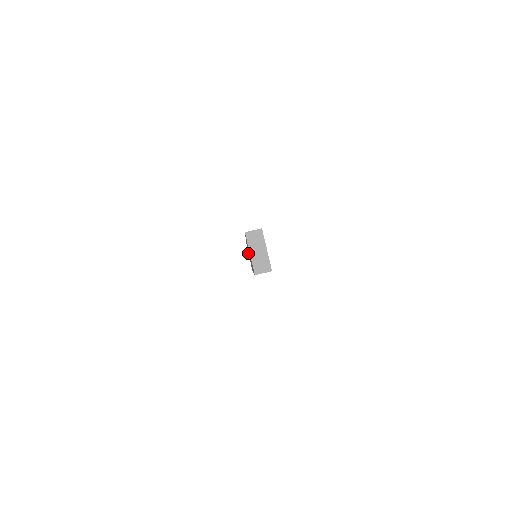
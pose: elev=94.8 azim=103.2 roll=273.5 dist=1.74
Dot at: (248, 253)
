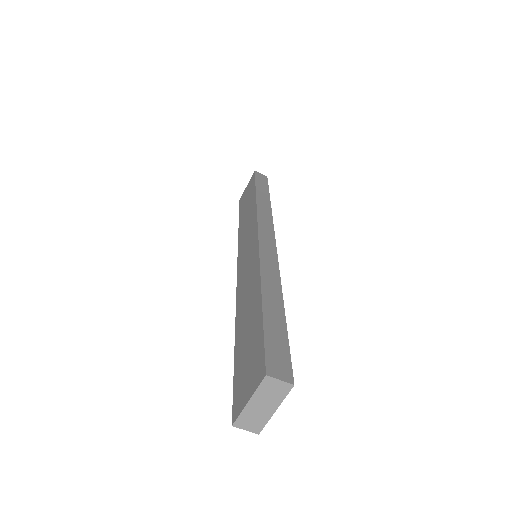
Dot at: (251, 185)
